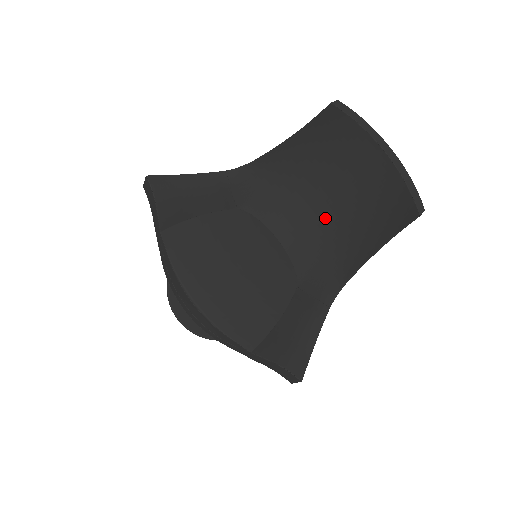
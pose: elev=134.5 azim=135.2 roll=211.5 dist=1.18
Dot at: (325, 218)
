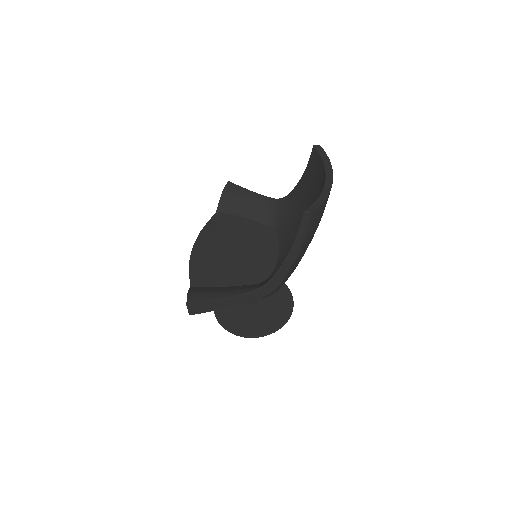
Dot at: occluded
